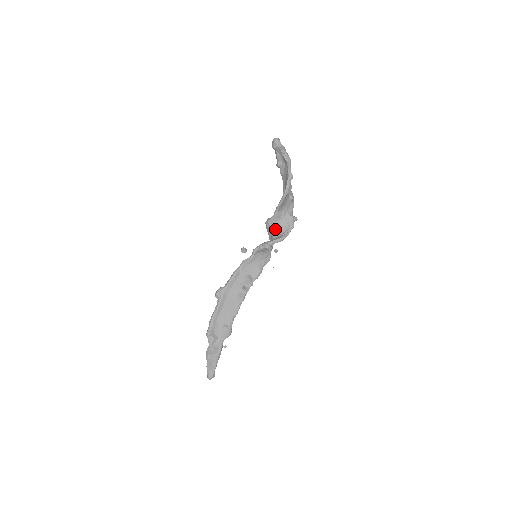
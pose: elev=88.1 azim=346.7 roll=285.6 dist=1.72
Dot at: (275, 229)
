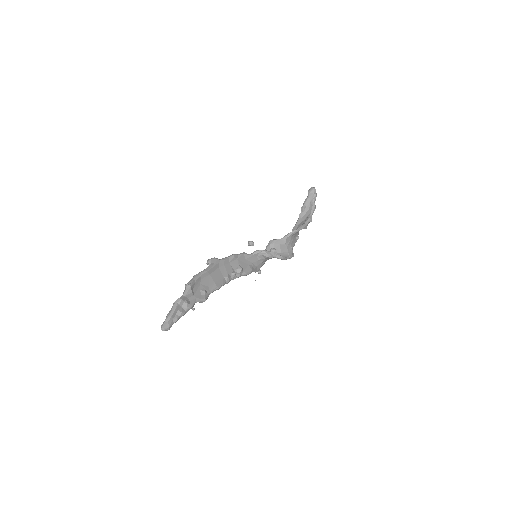
Dot at: (277, 249)
